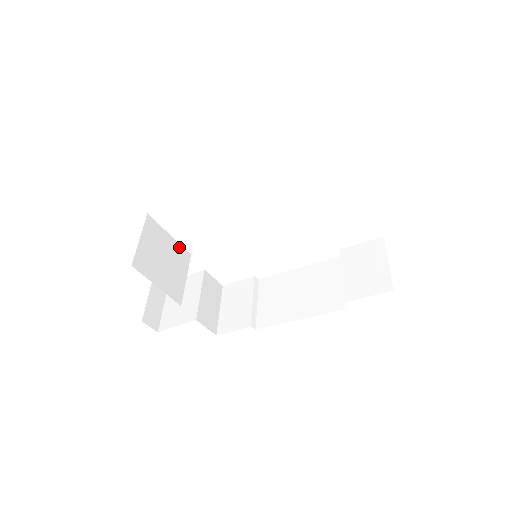
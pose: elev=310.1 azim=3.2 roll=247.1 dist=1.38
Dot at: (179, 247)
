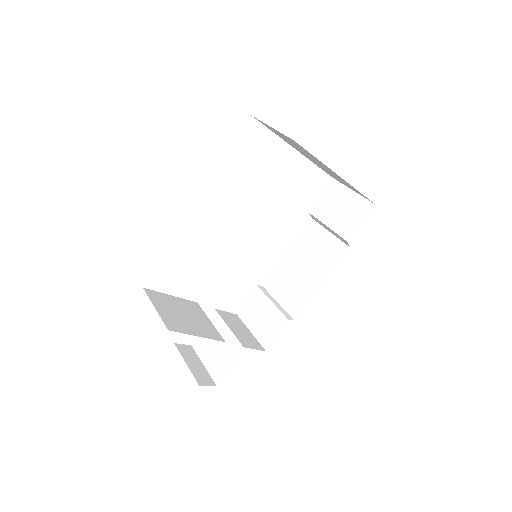
Dot at: (185, 301)
